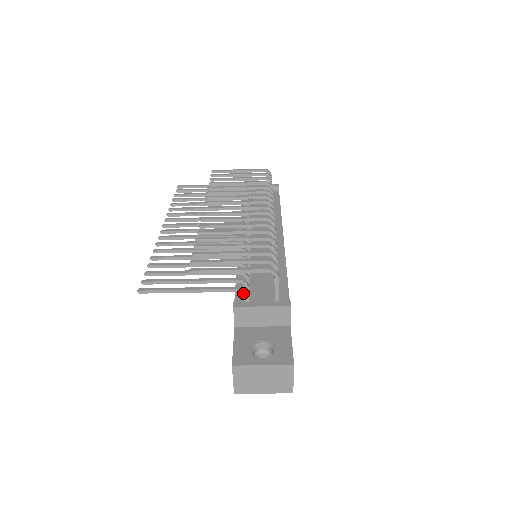
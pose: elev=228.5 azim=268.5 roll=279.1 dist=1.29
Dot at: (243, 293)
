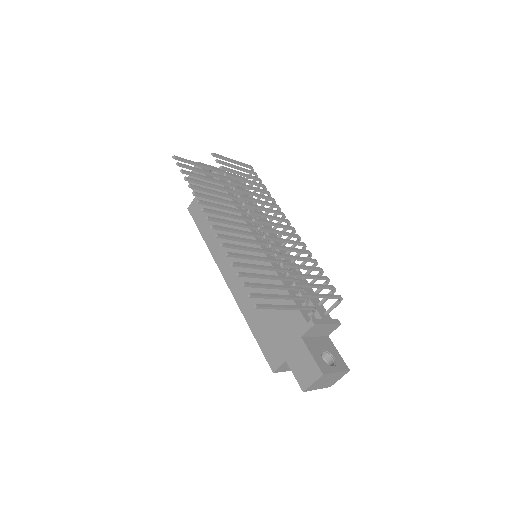
Dot at: (314, 311)
